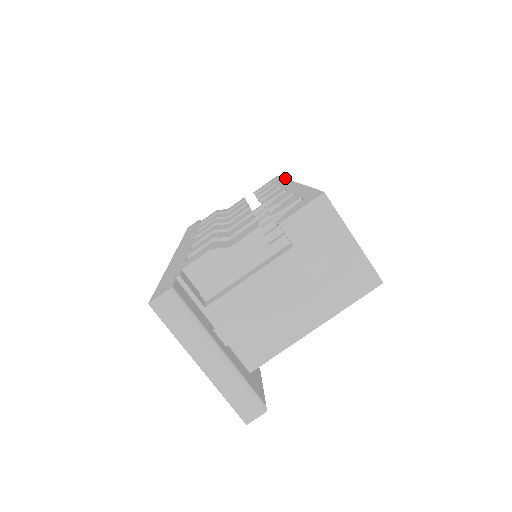
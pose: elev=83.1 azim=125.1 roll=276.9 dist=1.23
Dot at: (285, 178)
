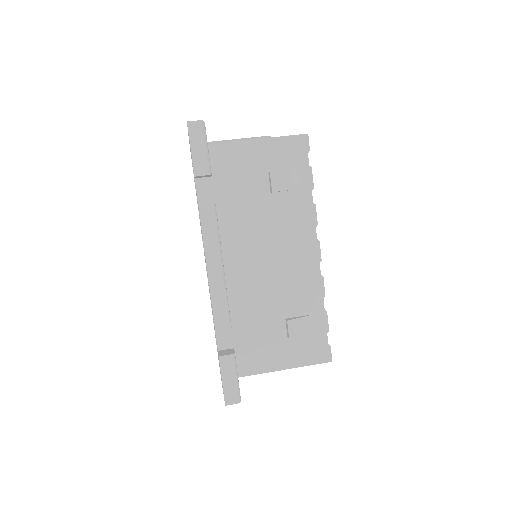
Dot at: occluded
